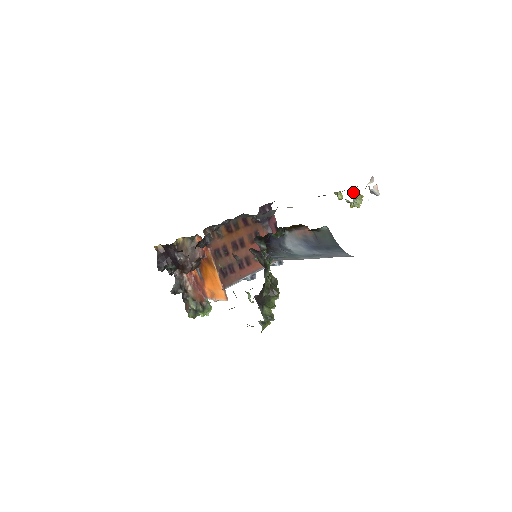
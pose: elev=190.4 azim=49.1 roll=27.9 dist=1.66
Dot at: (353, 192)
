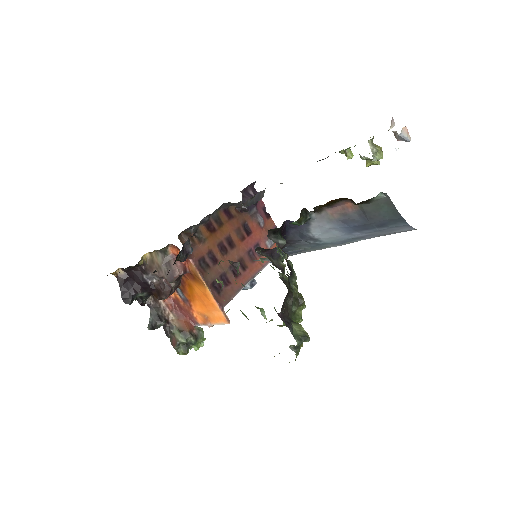
Dot at: (371, 144)
